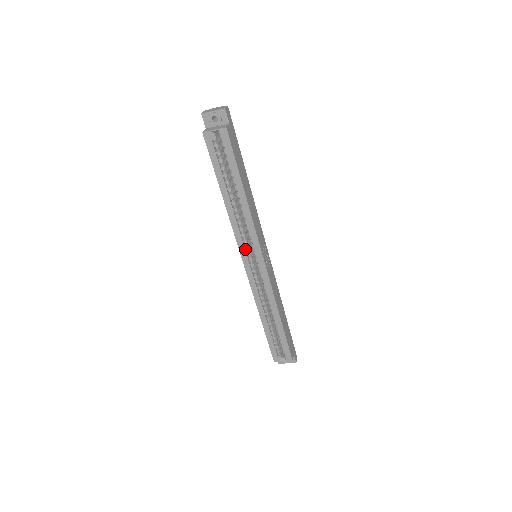
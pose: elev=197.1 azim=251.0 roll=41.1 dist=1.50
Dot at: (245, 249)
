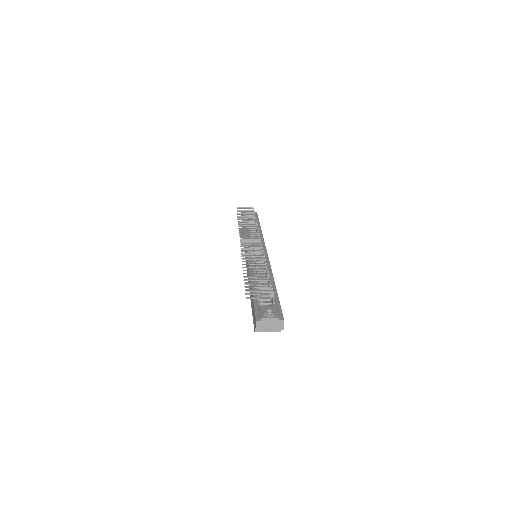
Dot at: occluded
